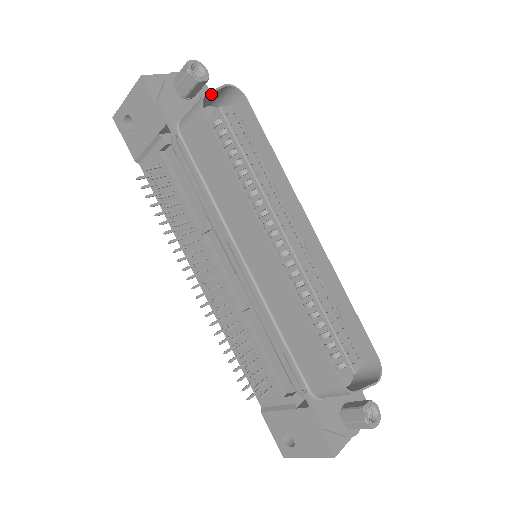
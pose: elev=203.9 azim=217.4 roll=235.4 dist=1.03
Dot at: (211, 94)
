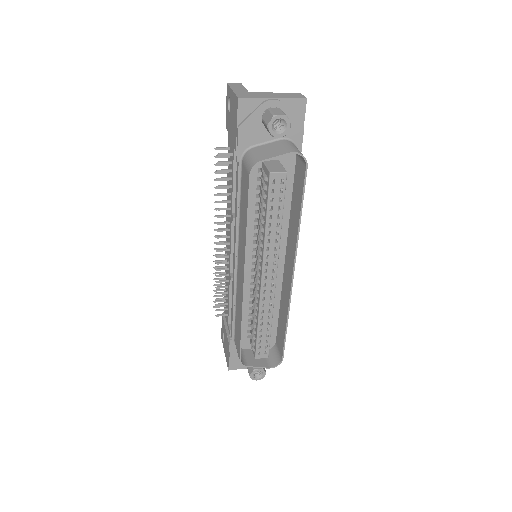
Dot at: (272, 157)
